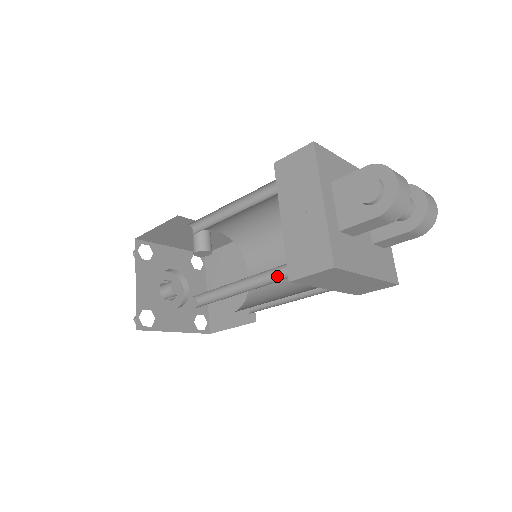
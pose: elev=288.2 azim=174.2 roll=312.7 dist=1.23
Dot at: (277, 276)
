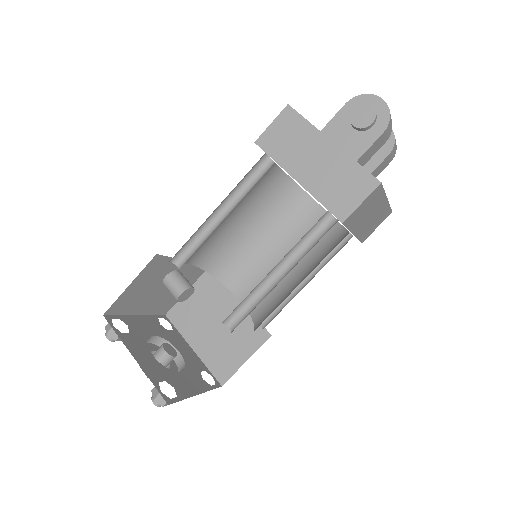
Dot at: (312, 240)
